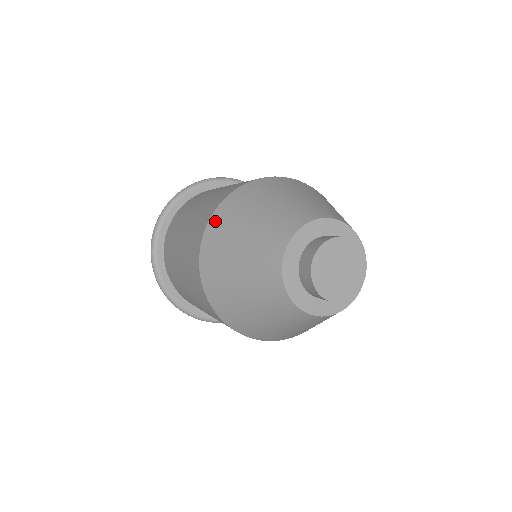
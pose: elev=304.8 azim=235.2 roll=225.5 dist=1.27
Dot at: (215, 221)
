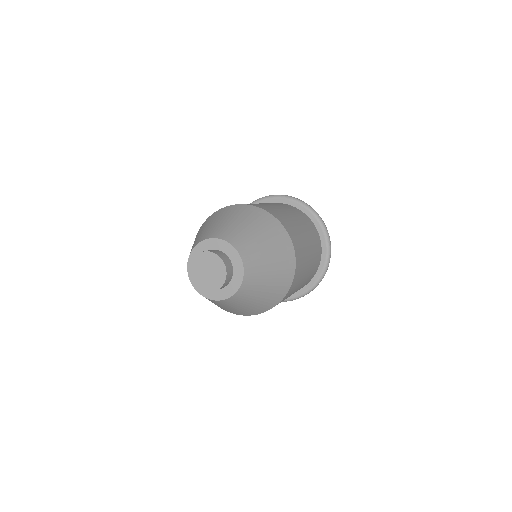
Dot at: (213, 215)
